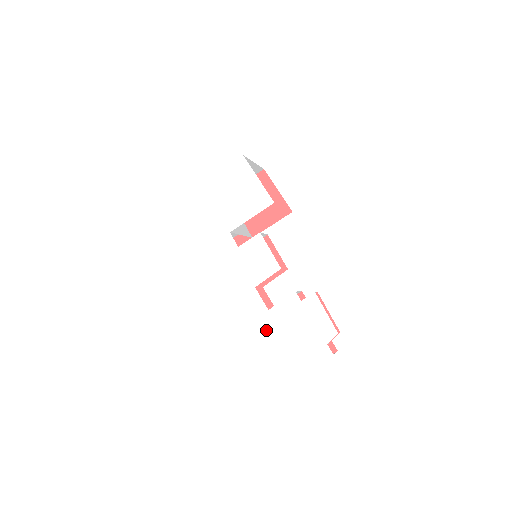
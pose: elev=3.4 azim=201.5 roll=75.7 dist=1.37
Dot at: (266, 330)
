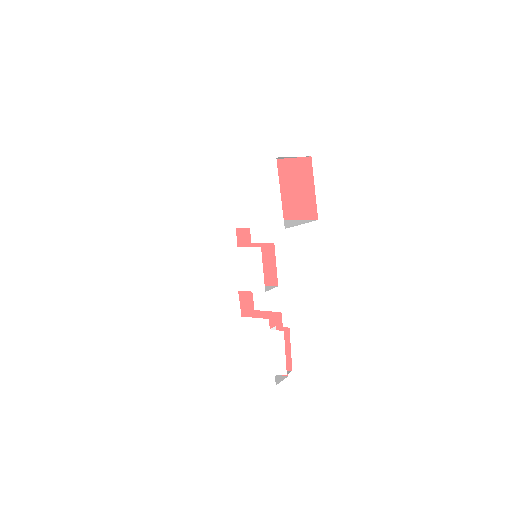
Dot at: (233, 330)
